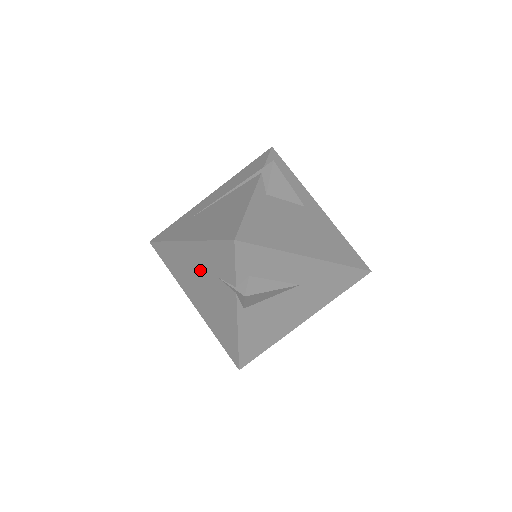
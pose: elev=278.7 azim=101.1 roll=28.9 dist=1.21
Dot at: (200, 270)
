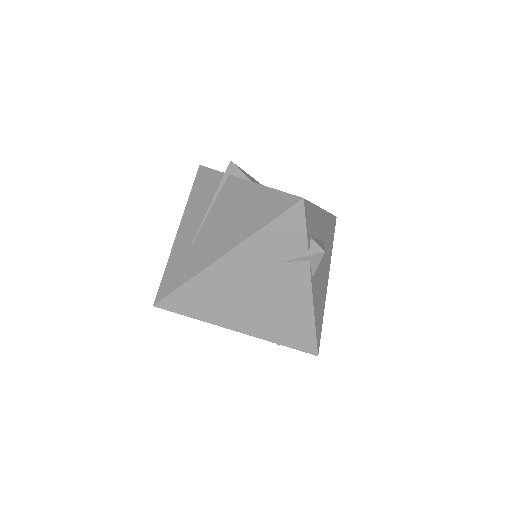
Dot at: (251, 275)
